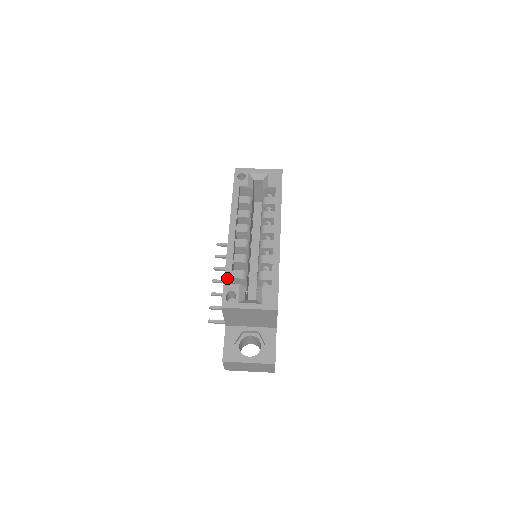
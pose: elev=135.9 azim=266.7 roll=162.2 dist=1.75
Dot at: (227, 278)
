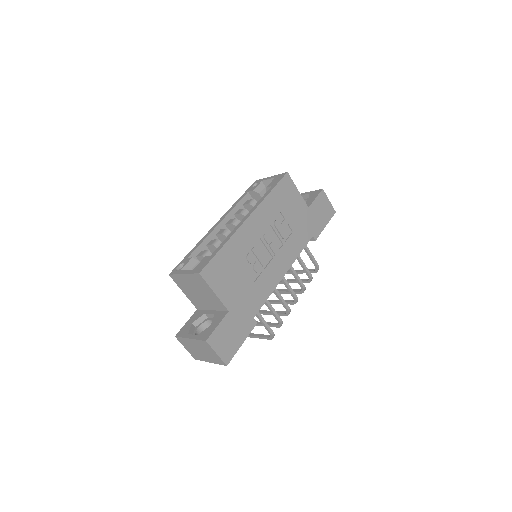
Dot at: (189, 254)
